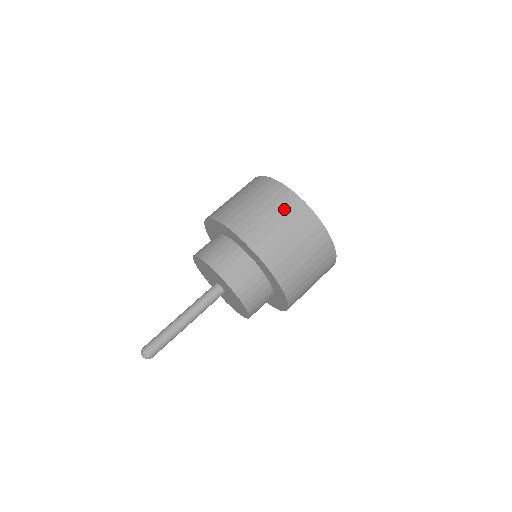
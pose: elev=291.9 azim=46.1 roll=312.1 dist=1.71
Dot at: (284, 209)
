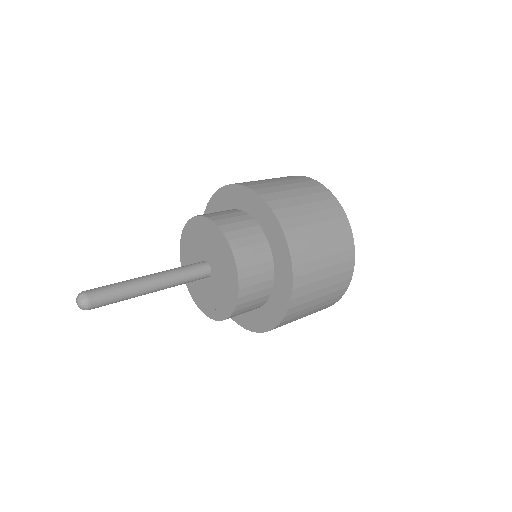
Dot at: (300, 183)
